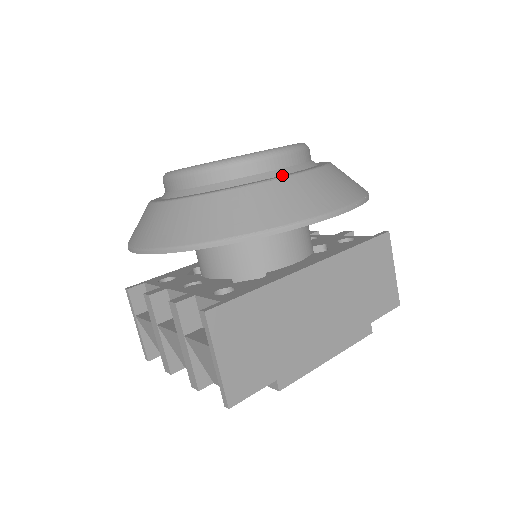
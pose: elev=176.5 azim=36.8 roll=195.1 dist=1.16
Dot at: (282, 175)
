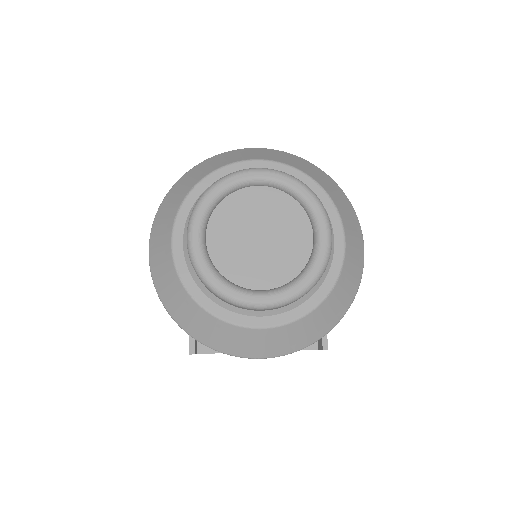
Dot at: (335, 250)
